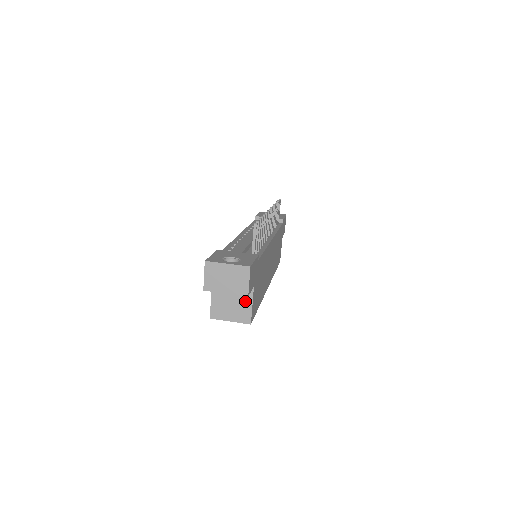
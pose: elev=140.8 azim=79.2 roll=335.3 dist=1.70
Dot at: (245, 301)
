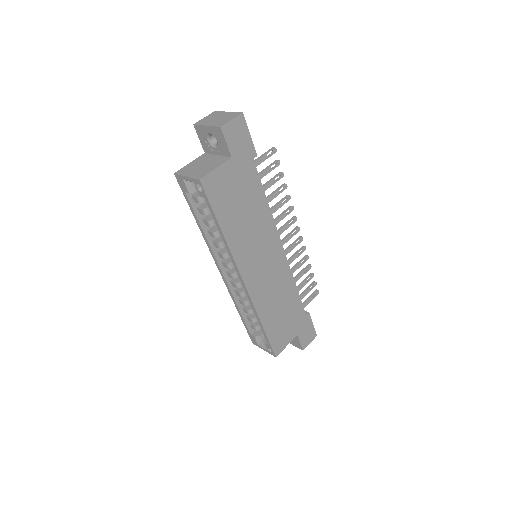
Dot at: (214, 165)
